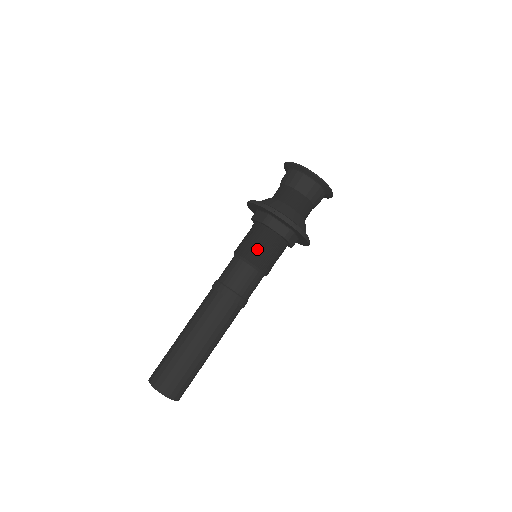
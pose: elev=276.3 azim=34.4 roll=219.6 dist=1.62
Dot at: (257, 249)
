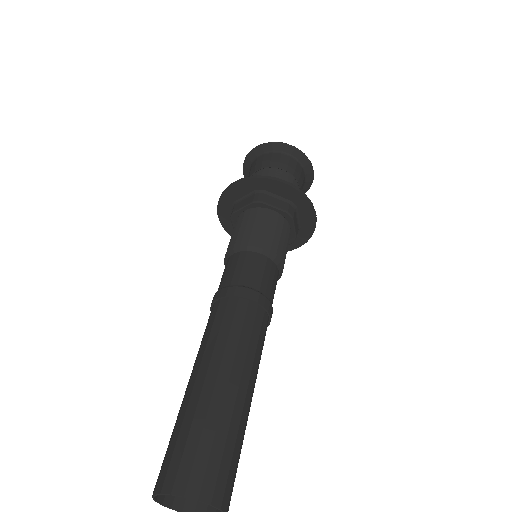
Dot at: (233, 237)
